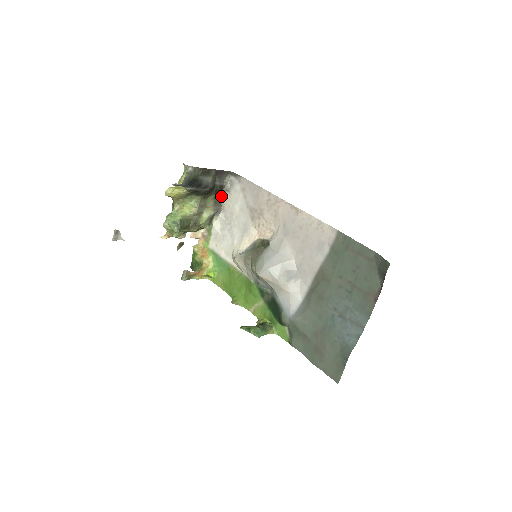
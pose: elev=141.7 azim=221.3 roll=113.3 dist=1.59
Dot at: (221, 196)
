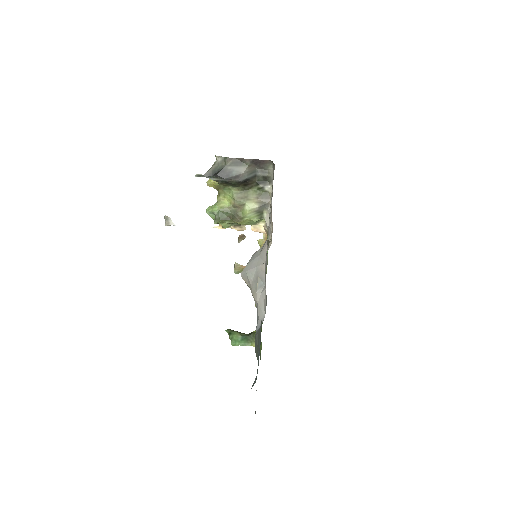
Dot at: (267, 188)
